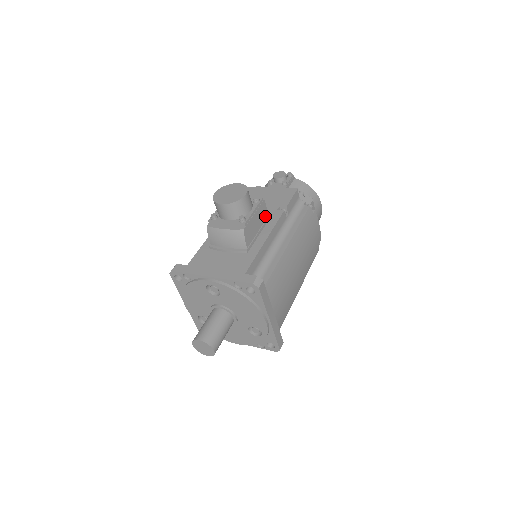
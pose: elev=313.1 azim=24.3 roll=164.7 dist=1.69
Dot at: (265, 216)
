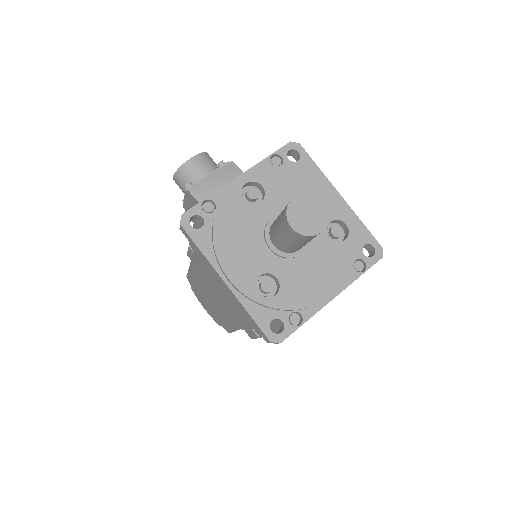
Dot at: occluded
